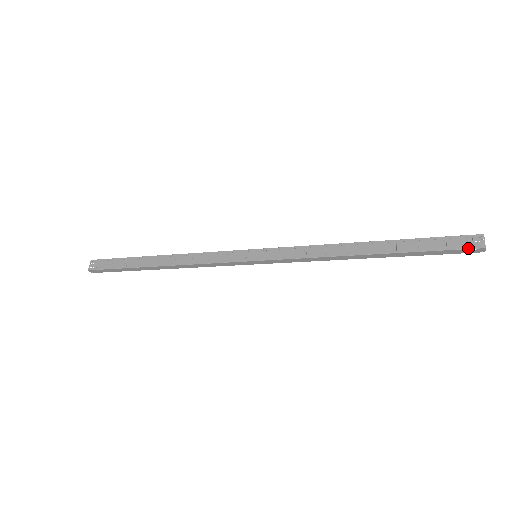
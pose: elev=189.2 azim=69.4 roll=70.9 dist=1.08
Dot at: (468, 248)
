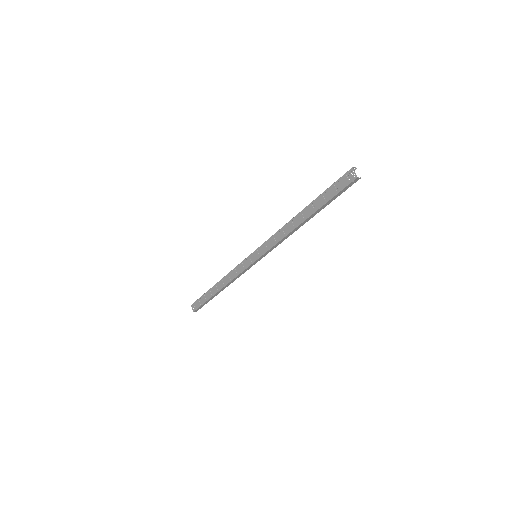
Dot at: (348, 184)
